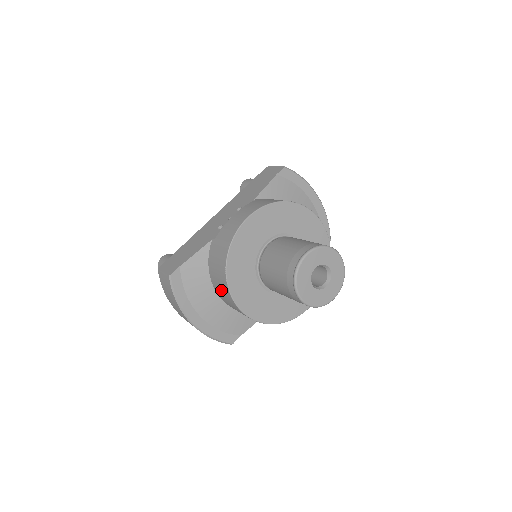
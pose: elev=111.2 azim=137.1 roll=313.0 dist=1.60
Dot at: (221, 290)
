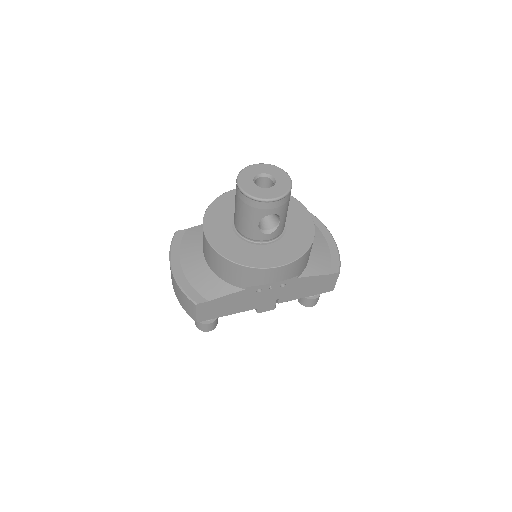
Dot at: occluded
